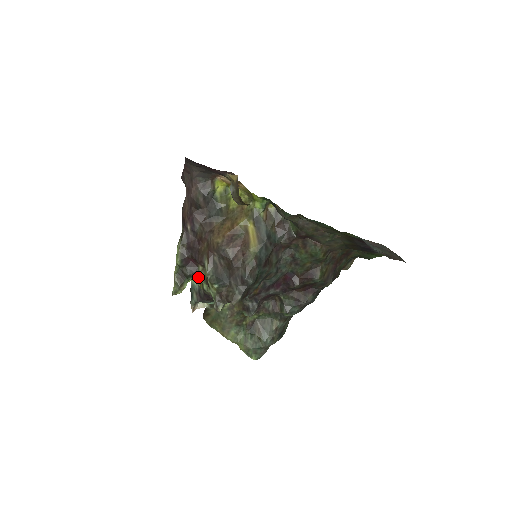
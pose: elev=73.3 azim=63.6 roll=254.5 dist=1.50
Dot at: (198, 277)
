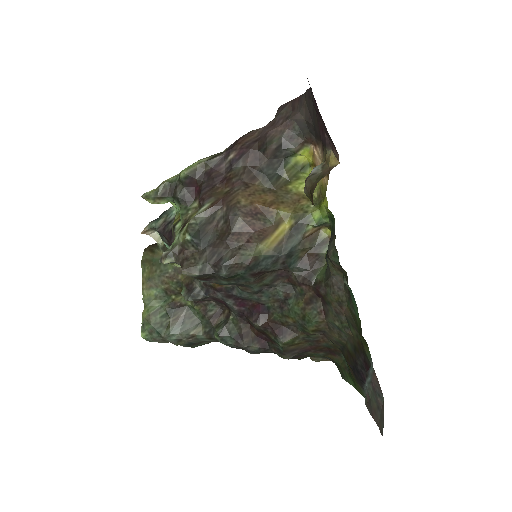
Dot at: (183, 209)
